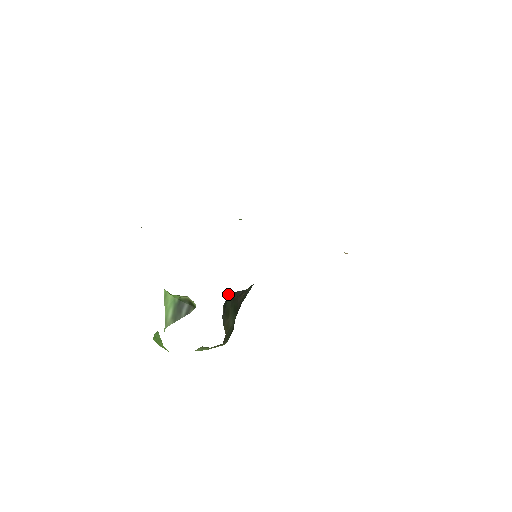
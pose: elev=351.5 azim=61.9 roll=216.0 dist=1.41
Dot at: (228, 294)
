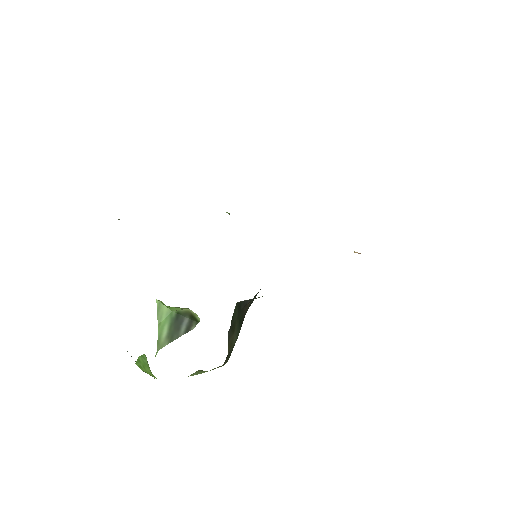
Dot at: (236, 304)
